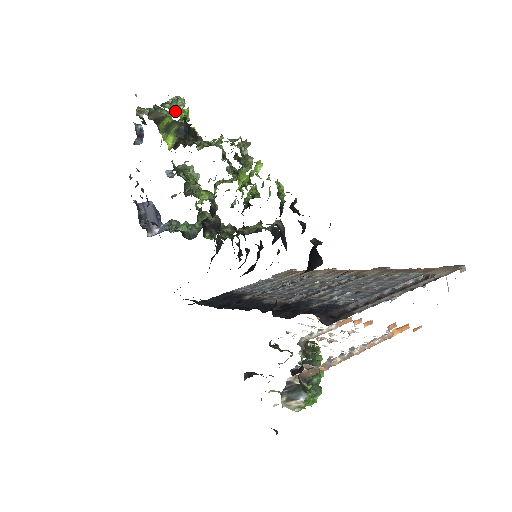
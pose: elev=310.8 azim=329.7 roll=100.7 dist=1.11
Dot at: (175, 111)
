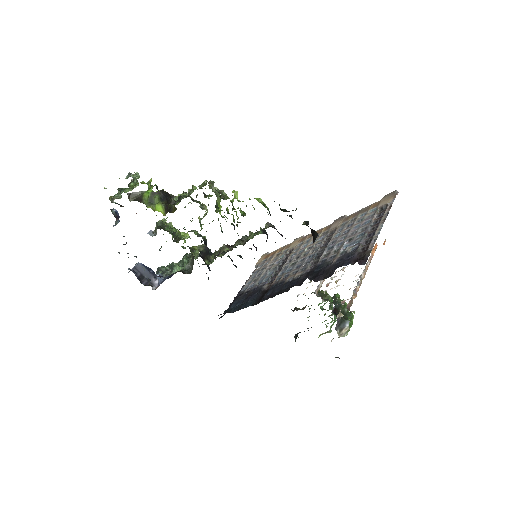
Dot at: occluded
